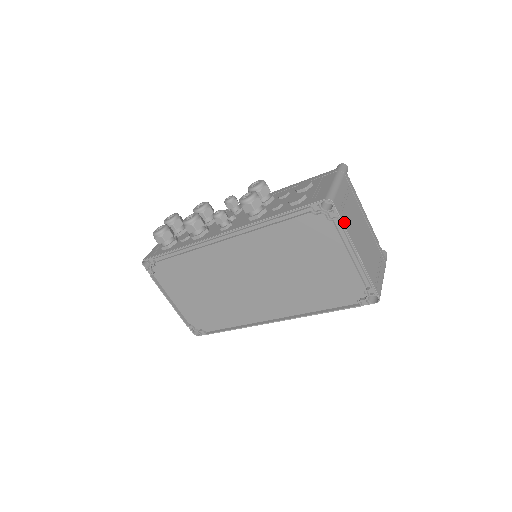
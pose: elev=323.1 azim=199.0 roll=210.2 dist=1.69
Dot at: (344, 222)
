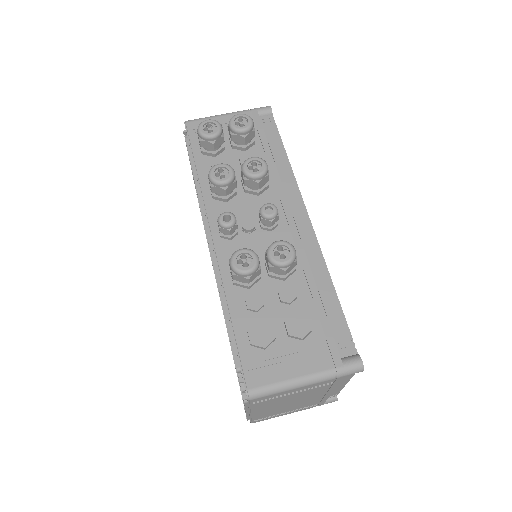
Dot at: (255, 405)
